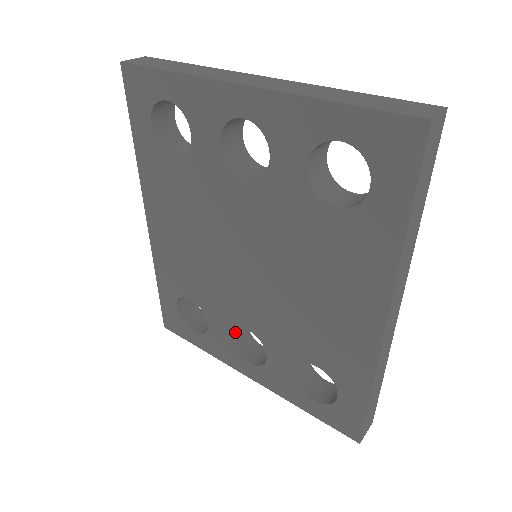
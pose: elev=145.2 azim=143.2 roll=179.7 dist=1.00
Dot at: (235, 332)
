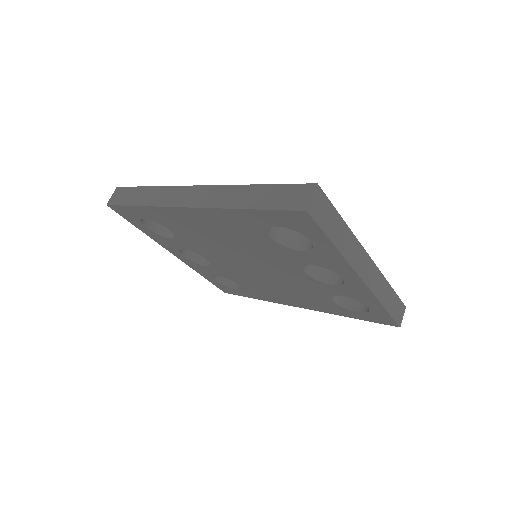
Dot at: occluded
